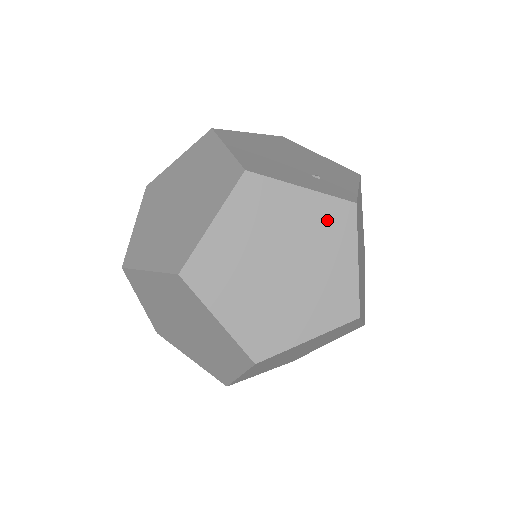
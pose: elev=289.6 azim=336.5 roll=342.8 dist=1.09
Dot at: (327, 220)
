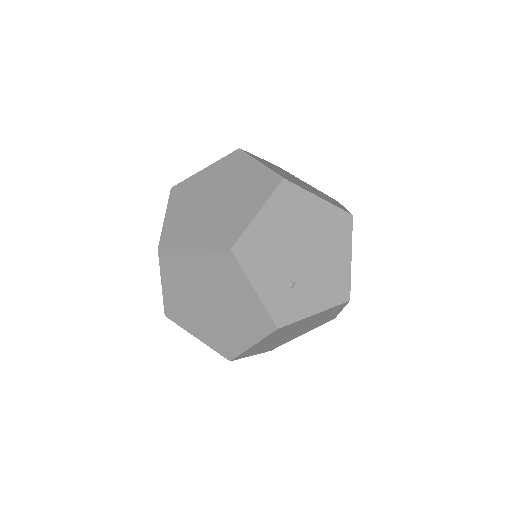
Dot at: (254, 316)
